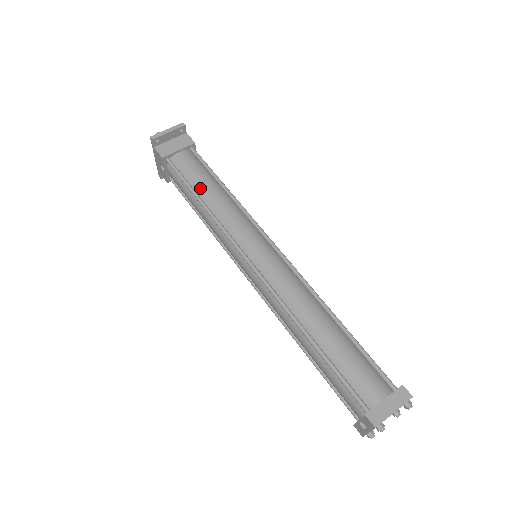
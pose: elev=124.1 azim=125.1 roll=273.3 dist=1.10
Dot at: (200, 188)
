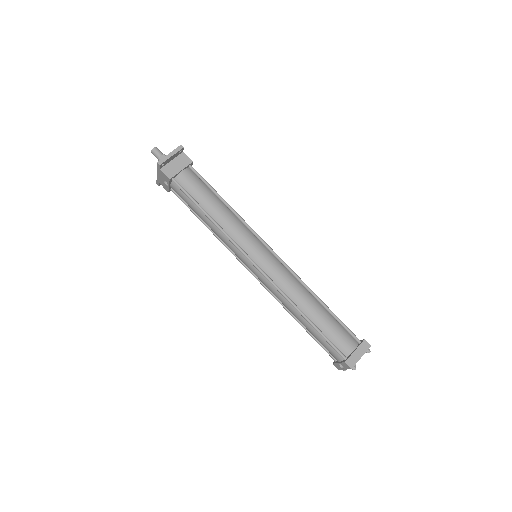
Dot at: (206, 205)
